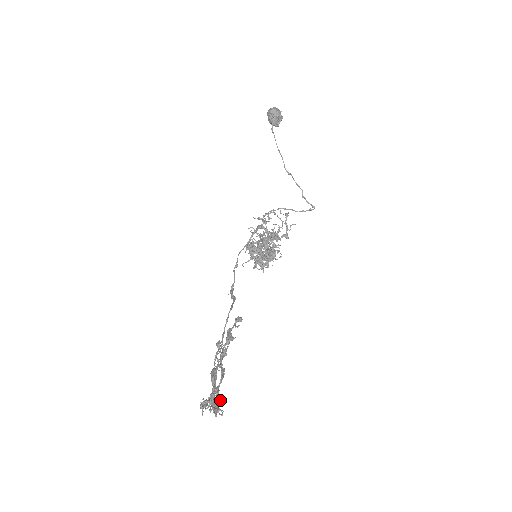
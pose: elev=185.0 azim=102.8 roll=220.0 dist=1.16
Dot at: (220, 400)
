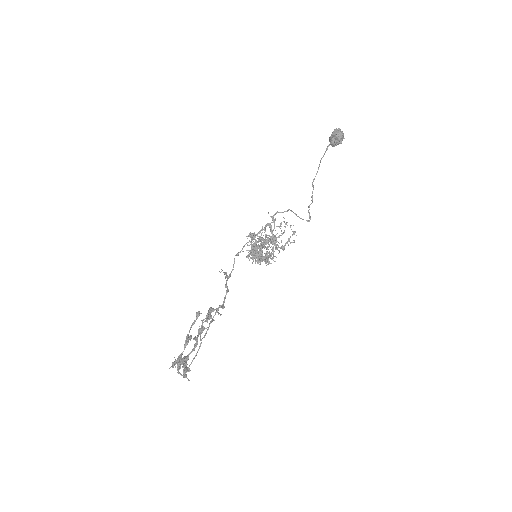
Dot at: occluded
